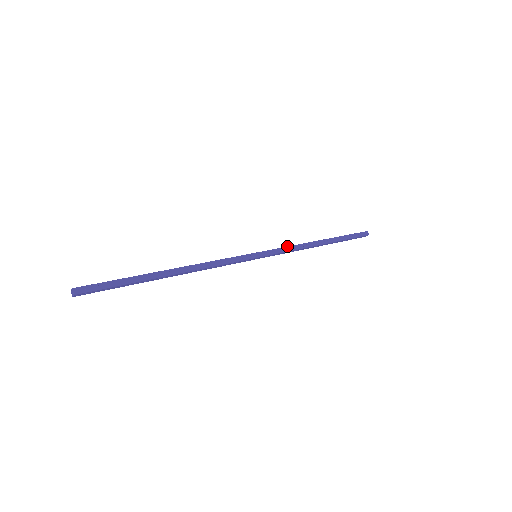
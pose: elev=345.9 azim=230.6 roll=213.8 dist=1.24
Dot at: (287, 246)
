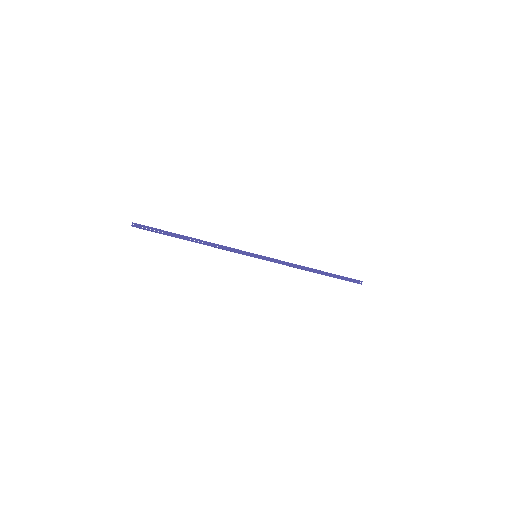
Dot at: (282, 261)
